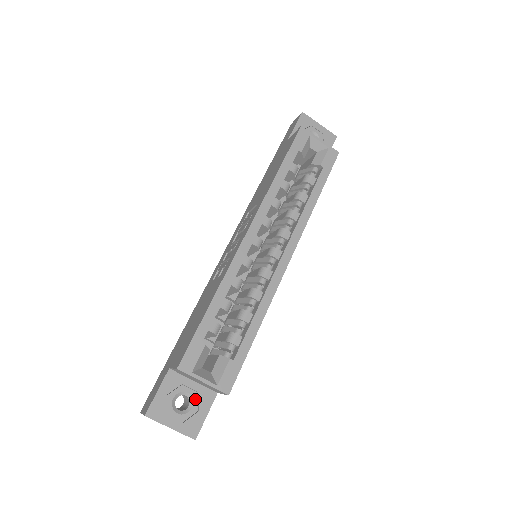
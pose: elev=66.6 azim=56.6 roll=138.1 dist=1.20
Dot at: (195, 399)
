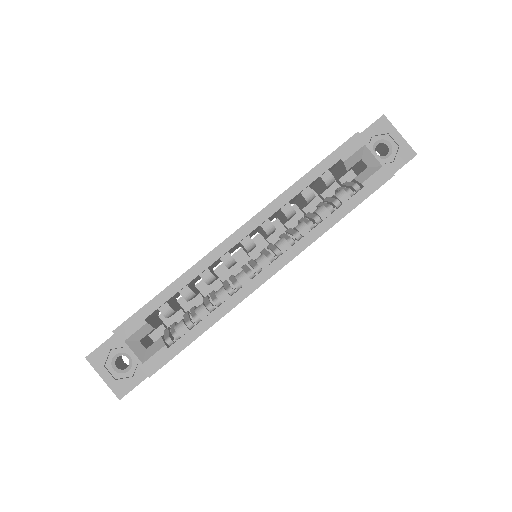
Dot at: (134, 365)
